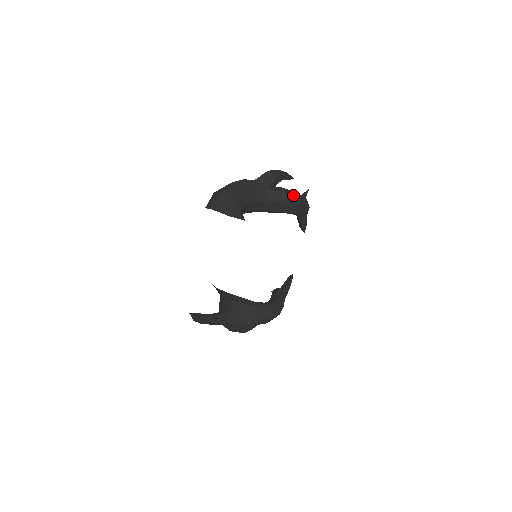
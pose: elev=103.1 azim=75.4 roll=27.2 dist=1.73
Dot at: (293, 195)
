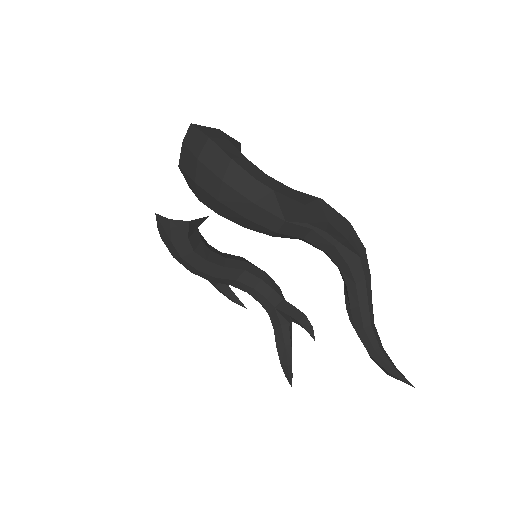
Dot at: occluded
